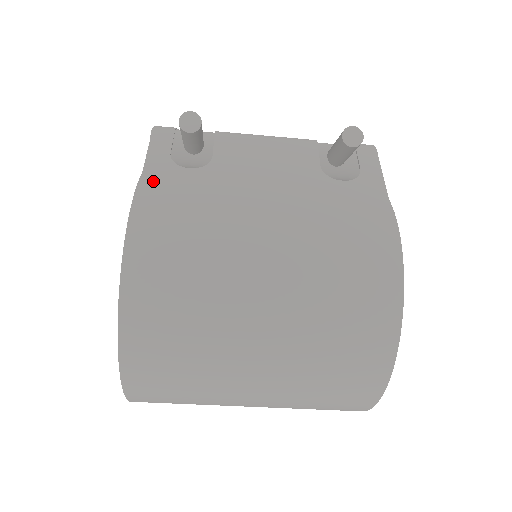
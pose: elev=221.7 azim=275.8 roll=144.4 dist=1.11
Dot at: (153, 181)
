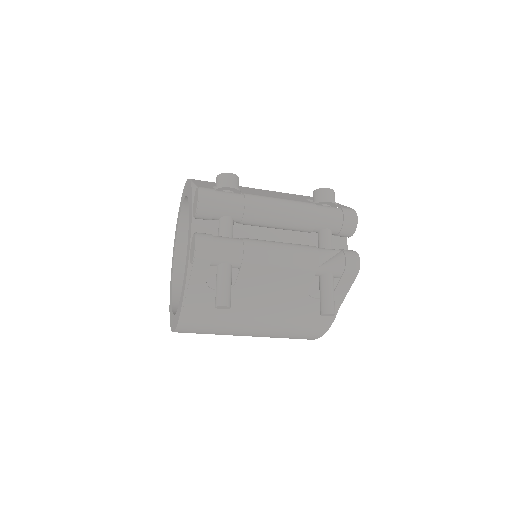
Dot at: (193, 300)
